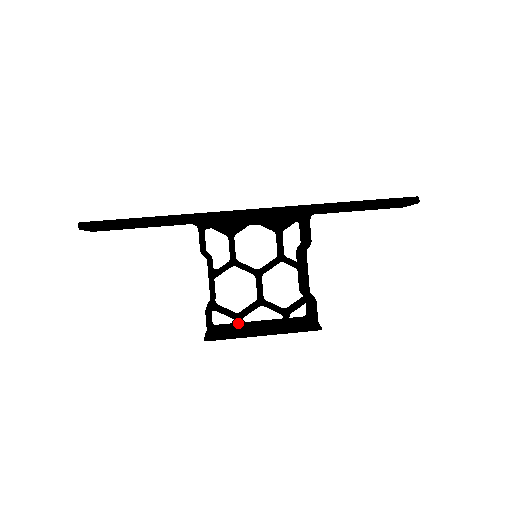
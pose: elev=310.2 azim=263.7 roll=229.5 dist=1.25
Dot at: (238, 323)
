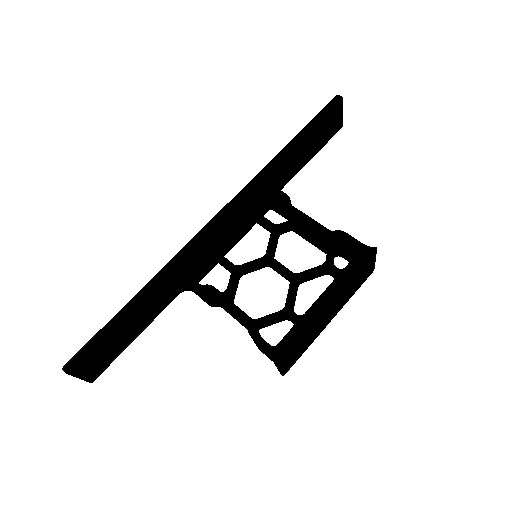
Dot at: (292, 316)
